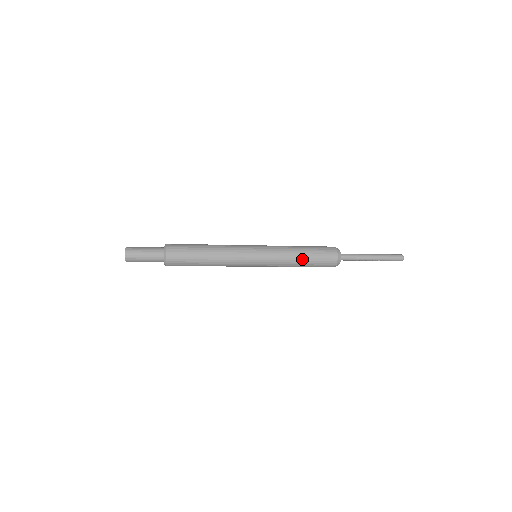
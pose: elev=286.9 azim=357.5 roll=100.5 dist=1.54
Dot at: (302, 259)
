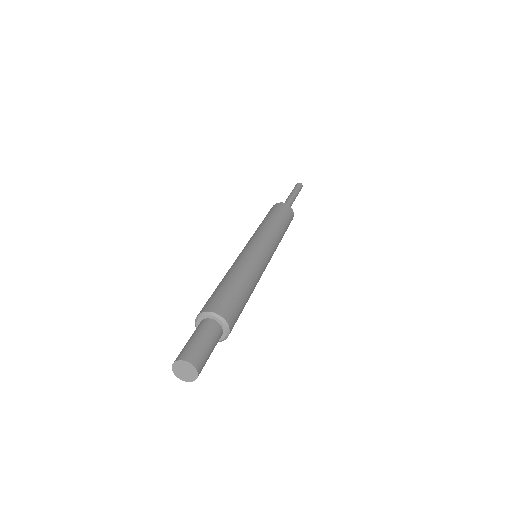
Dot at: (282, 225)
